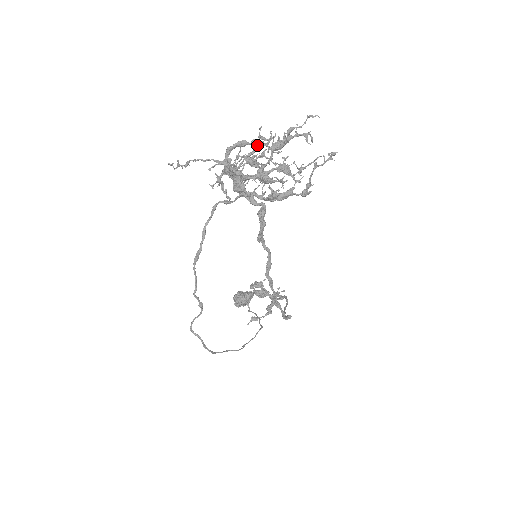
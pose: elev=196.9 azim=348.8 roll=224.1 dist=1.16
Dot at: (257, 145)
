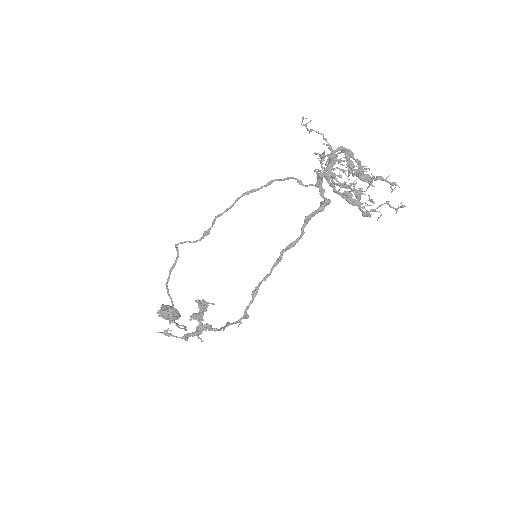
Dot at: (340, 177)
